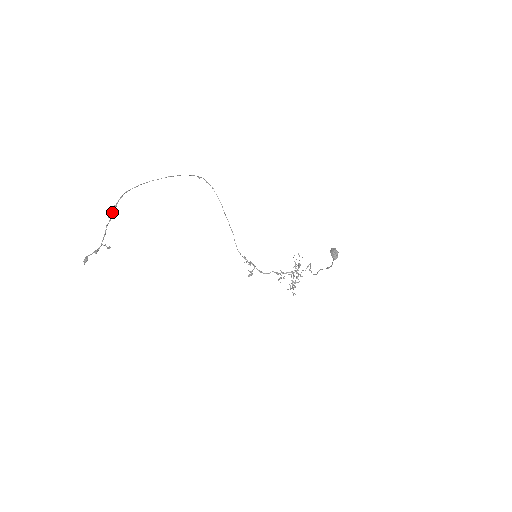
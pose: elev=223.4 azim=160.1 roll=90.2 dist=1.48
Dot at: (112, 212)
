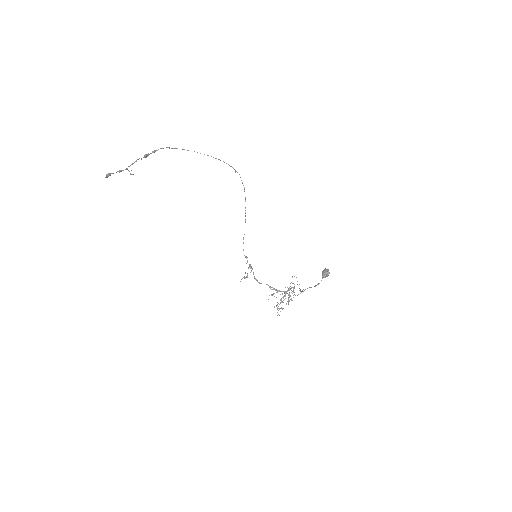
Dot at: (149, 154)
